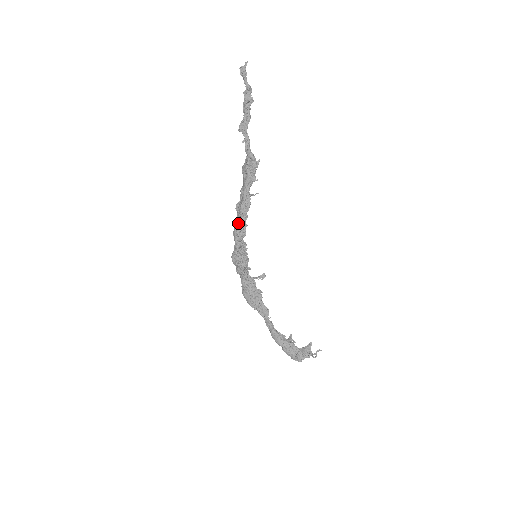
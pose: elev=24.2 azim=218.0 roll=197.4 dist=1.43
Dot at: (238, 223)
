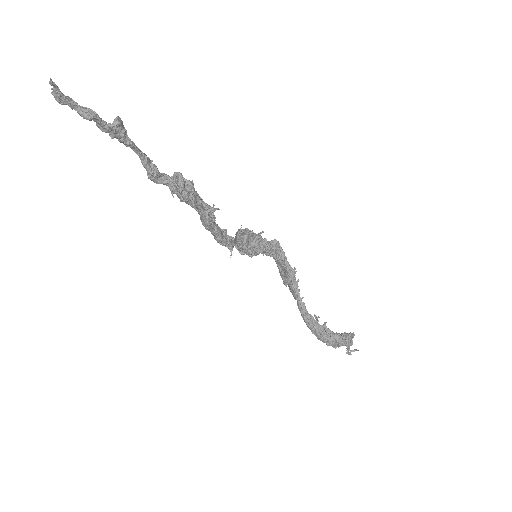
Dot at: (211, 233)
